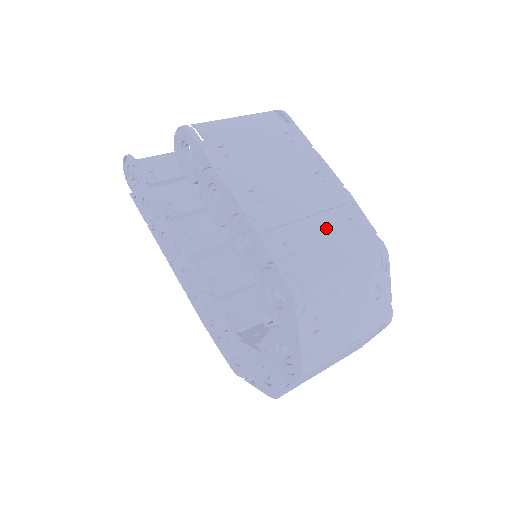
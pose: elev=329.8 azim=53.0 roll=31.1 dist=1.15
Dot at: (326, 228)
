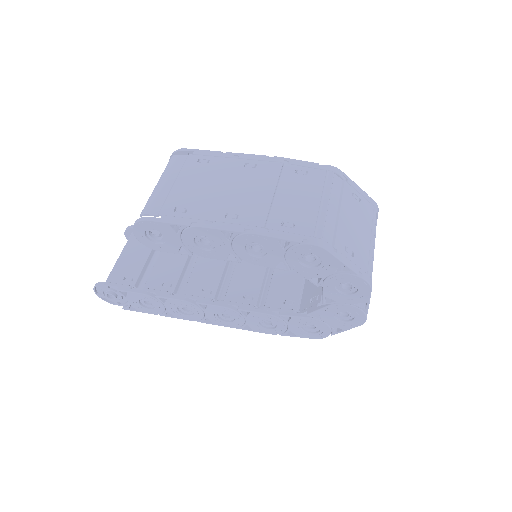
Dot at: (291, 191)
